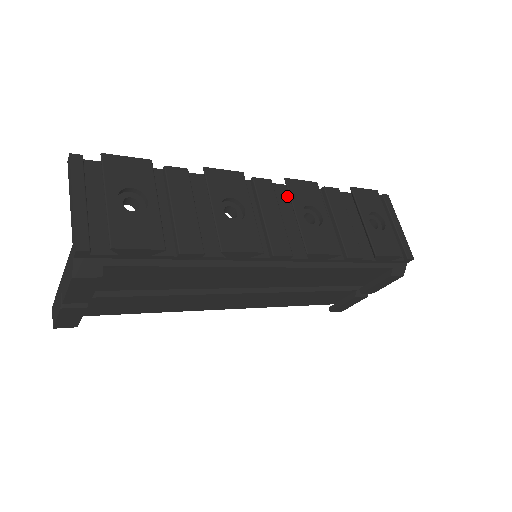
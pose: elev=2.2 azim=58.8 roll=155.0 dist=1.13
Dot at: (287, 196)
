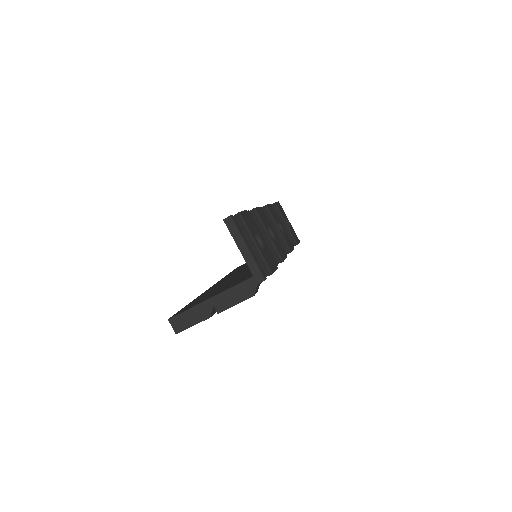
Dot at: occluded
